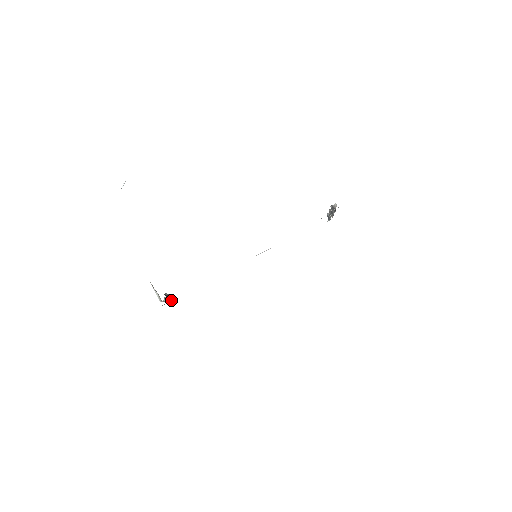
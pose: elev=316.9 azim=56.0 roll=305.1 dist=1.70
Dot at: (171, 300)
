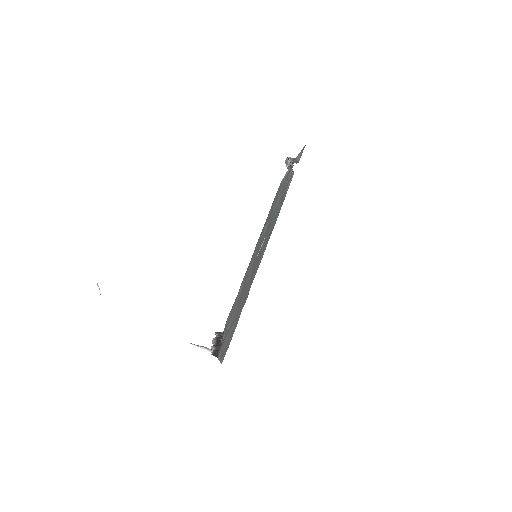
Dot at: occluded
